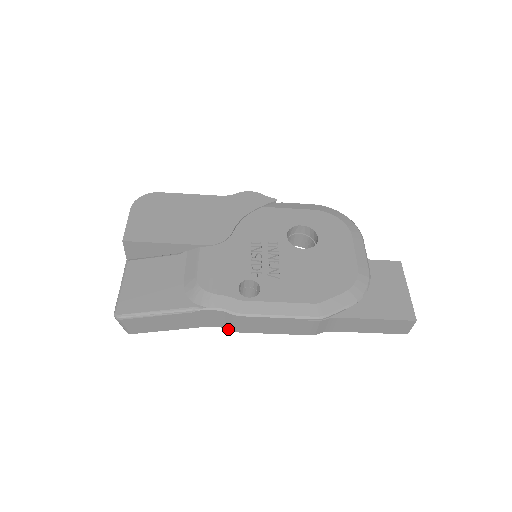
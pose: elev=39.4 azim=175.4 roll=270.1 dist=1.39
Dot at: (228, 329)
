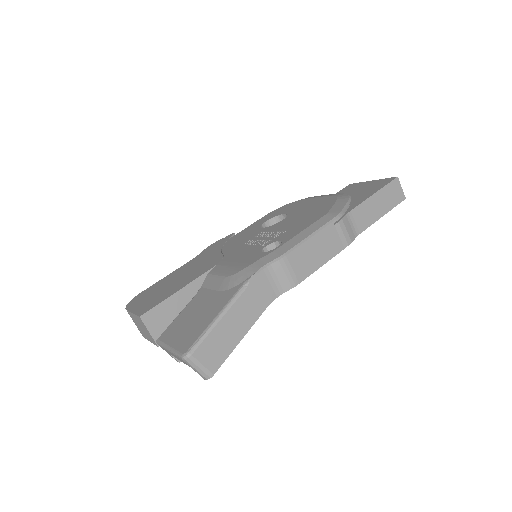
Dot at: (288, 290)
